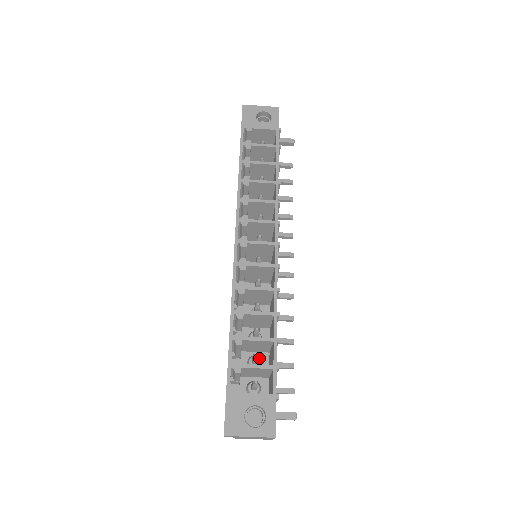
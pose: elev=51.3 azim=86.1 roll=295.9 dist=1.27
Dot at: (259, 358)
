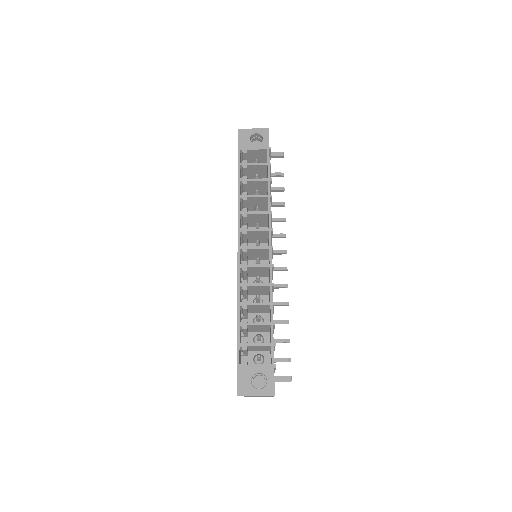
Dot at: (262, 336)
